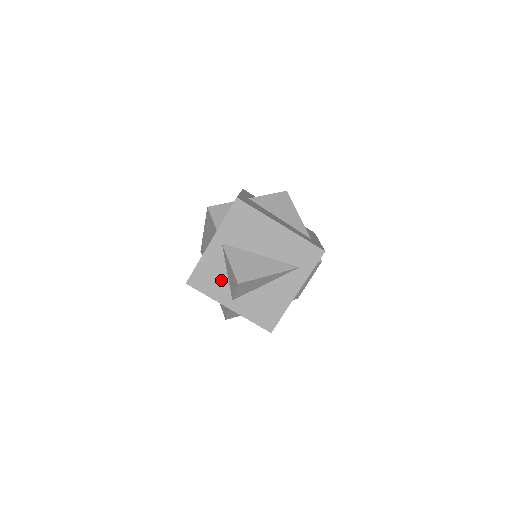
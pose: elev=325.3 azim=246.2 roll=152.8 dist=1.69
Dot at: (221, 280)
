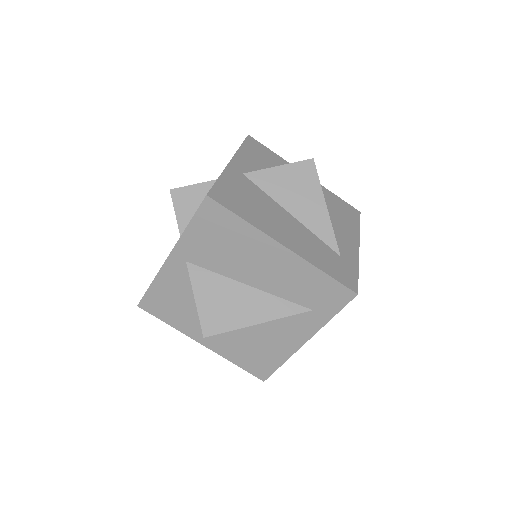
Dot at: (188, 309)
